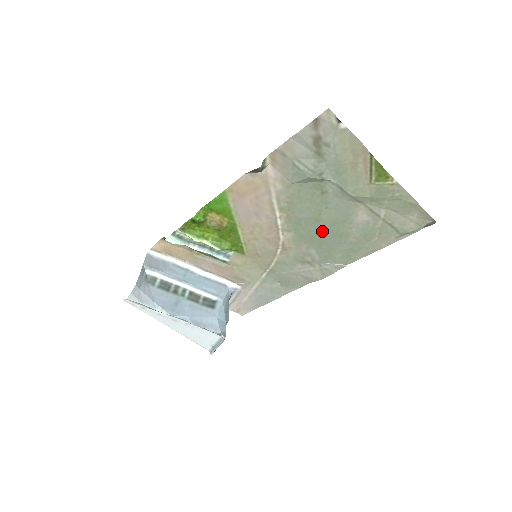
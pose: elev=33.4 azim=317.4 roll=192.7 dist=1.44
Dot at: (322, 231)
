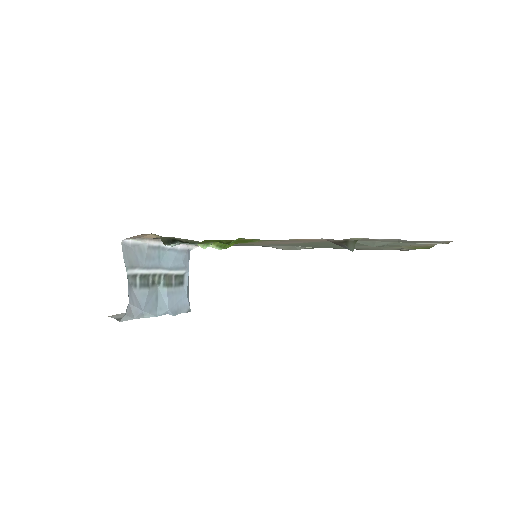
Dot at: (327, 245)
